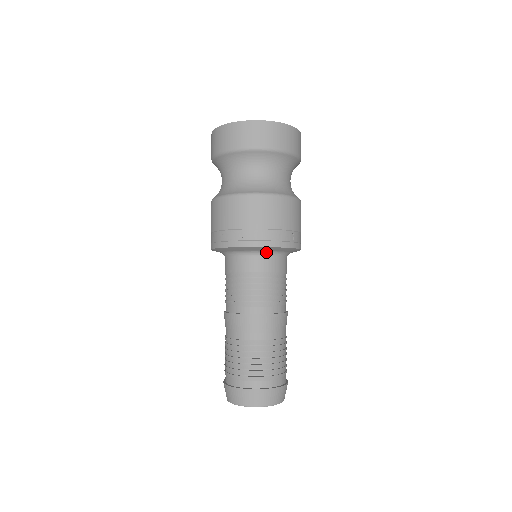
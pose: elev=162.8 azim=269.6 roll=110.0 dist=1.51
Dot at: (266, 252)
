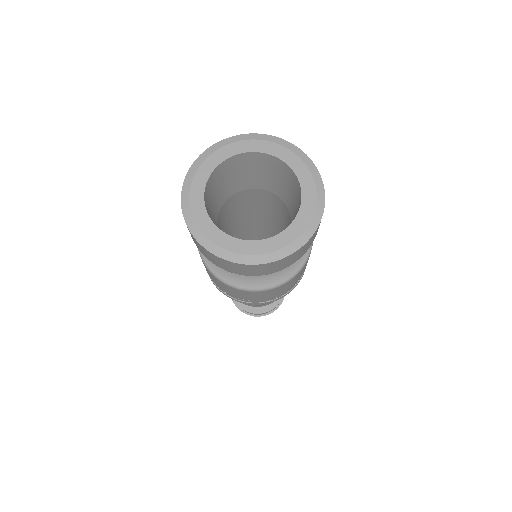
Dot at: occluded
